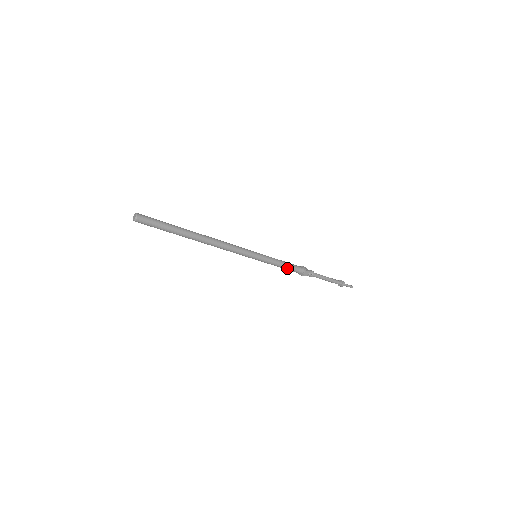
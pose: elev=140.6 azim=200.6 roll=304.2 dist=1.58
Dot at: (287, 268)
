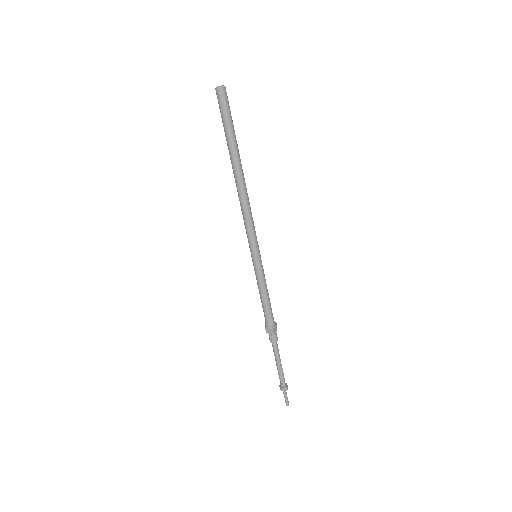
Dot at: (268, 302)
